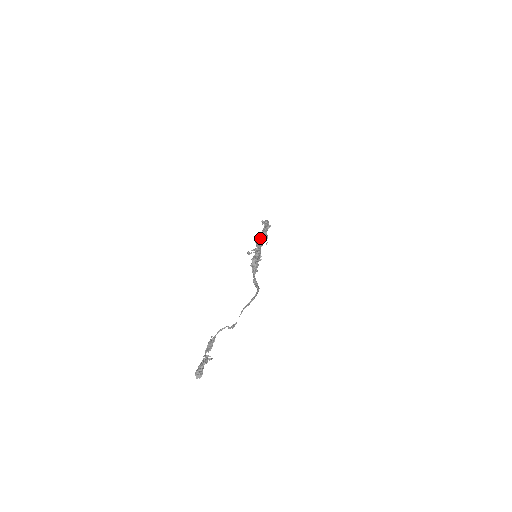
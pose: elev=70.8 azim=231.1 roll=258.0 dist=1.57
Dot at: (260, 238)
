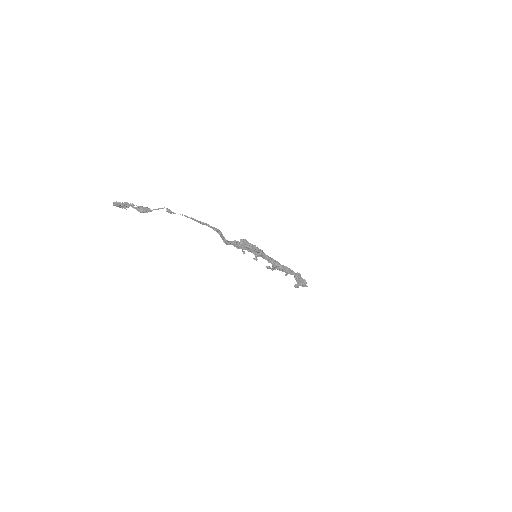
Dot at: occluded
